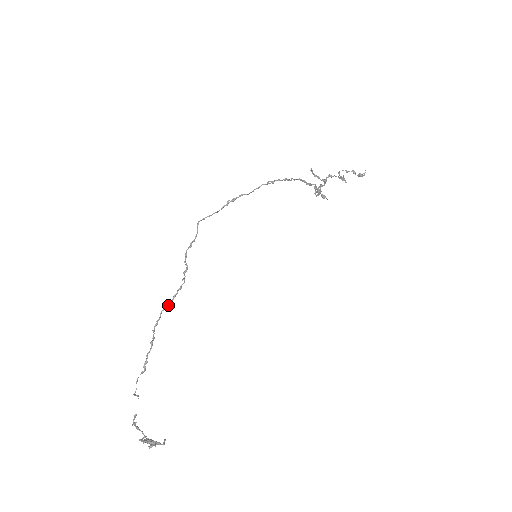
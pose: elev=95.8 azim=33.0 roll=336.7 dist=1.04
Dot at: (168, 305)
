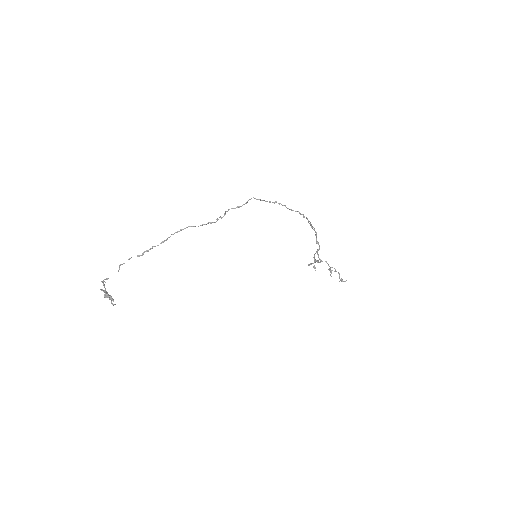
Dot at: occluded
